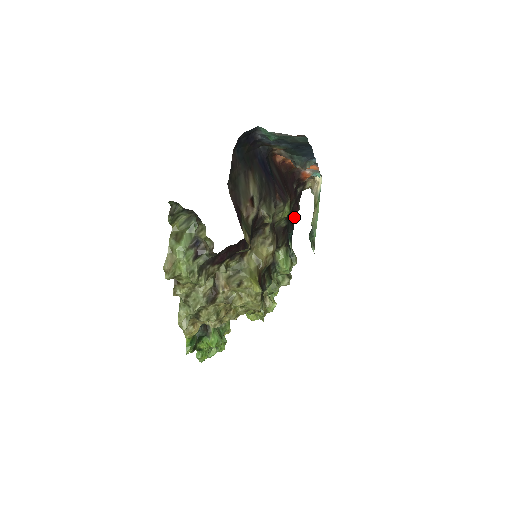
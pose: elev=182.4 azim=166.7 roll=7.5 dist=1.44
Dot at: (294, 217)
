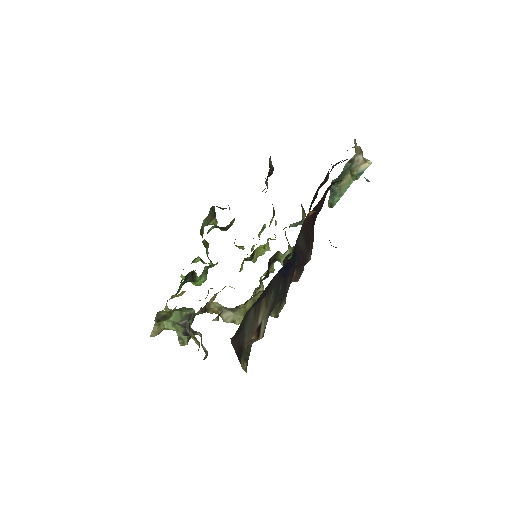
Dot at: (316, 197)
